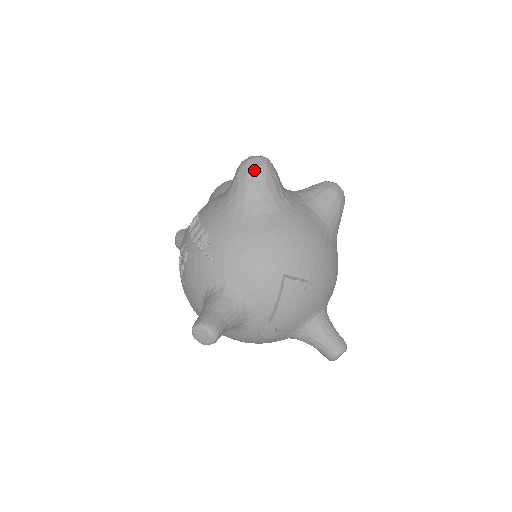
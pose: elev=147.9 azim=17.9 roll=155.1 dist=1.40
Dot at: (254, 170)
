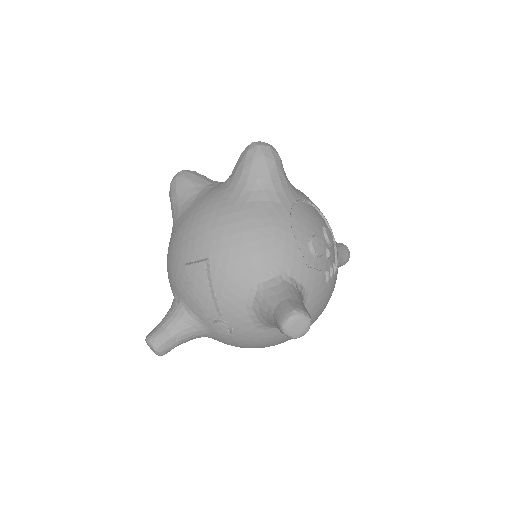
Dot at: (170, 188)
